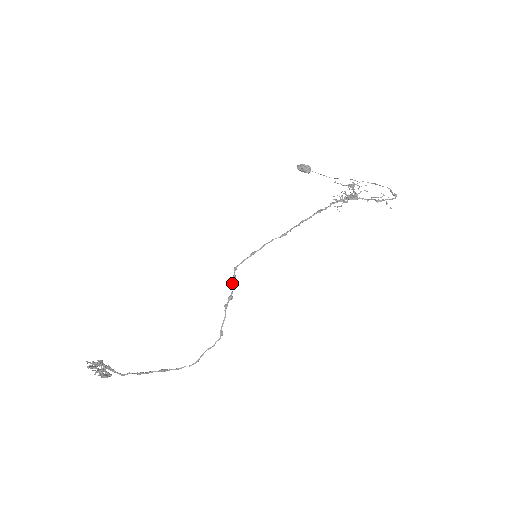
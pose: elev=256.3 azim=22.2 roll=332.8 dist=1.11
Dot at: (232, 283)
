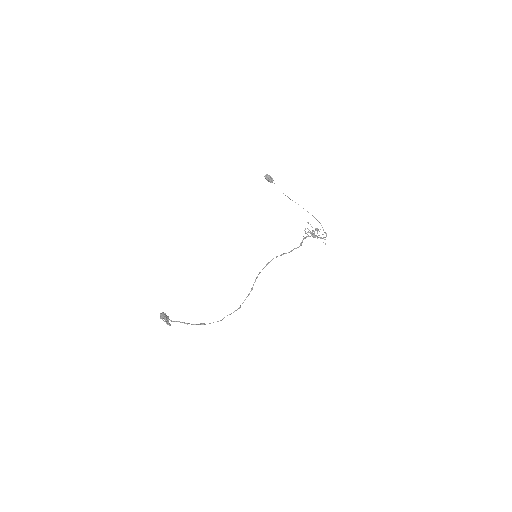
Dot at: (255, 281)
